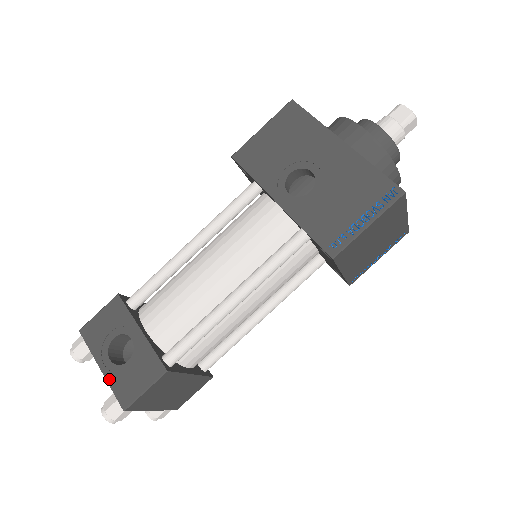
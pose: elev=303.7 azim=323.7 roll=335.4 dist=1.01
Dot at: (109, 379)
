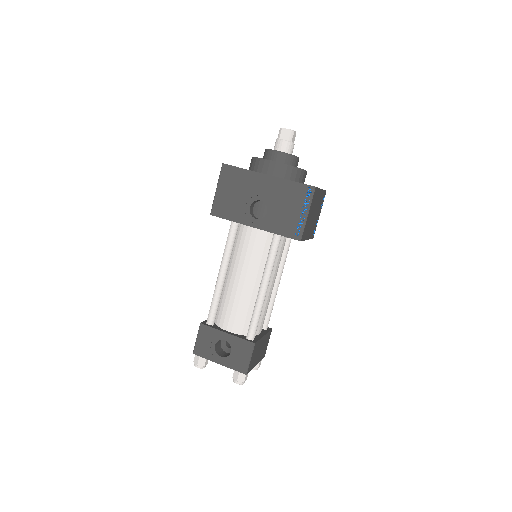
Dot at: (228, 366)
